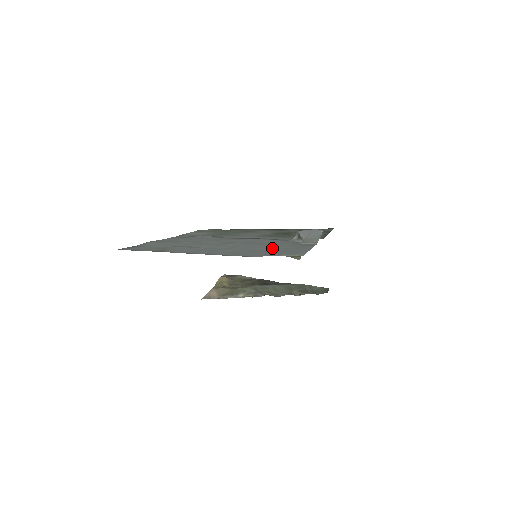
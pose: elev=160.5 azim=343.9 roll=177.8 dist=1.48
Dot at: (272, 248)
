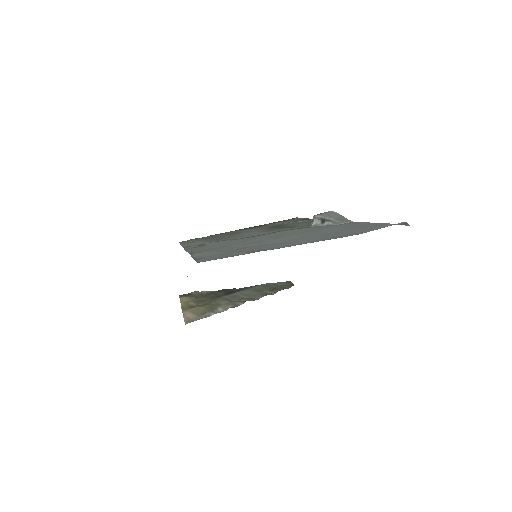
Dot at: (339, 229)
